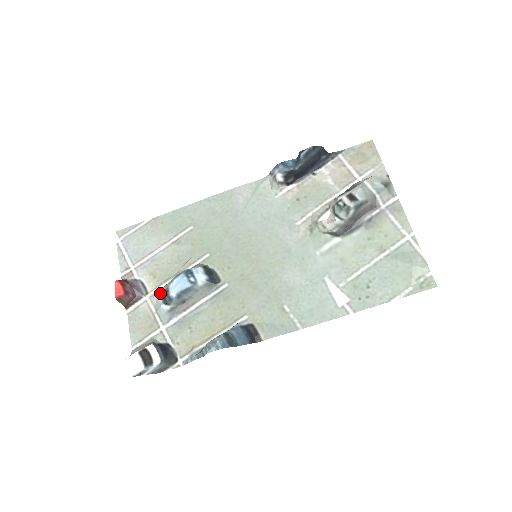
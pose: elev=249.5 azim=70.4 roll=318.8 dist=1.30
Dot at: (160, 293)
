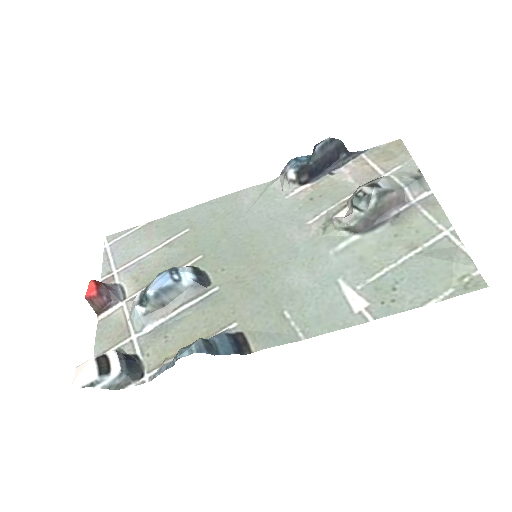
Dot at: (138, 295)
